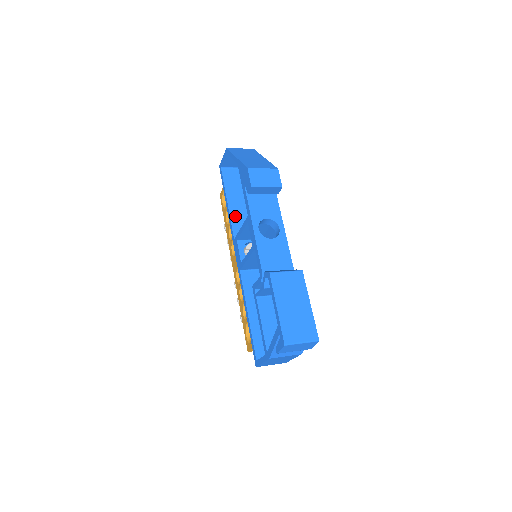
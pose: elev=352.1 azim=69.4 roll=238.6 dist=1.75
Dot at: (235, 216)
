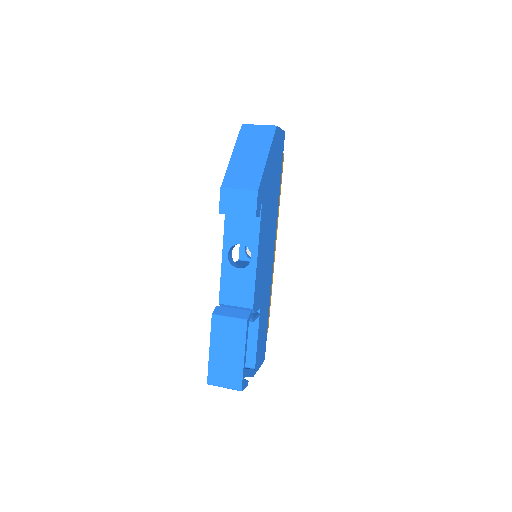
Dot at: occluded
